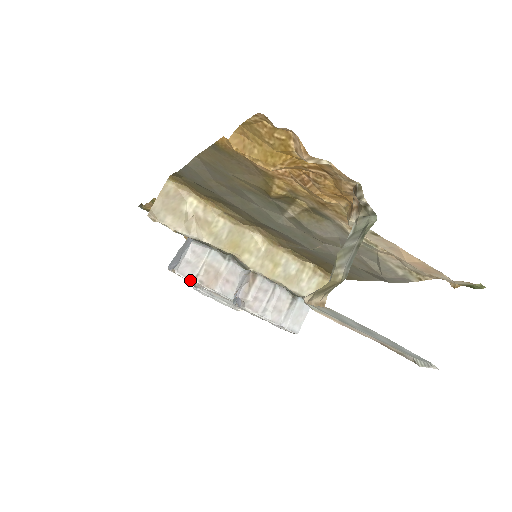
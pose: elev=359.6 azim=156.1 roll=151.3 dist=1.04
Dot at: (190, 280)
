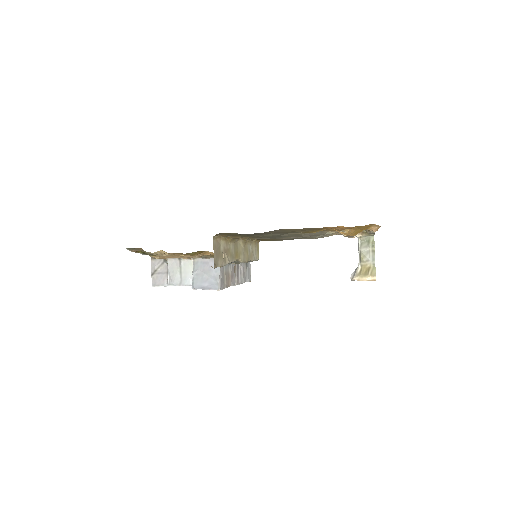
Dot at: occluded
